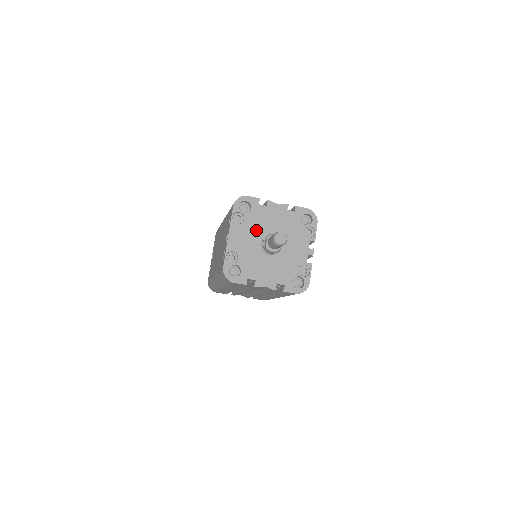
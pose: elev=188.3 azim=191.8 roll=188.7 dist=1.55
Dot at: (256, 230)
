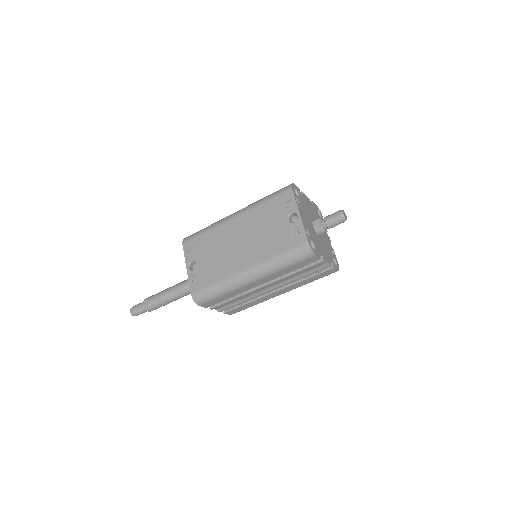
Dot at: (307, 214)
